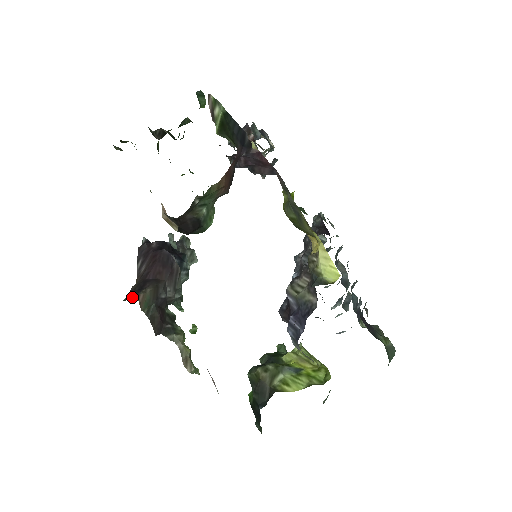
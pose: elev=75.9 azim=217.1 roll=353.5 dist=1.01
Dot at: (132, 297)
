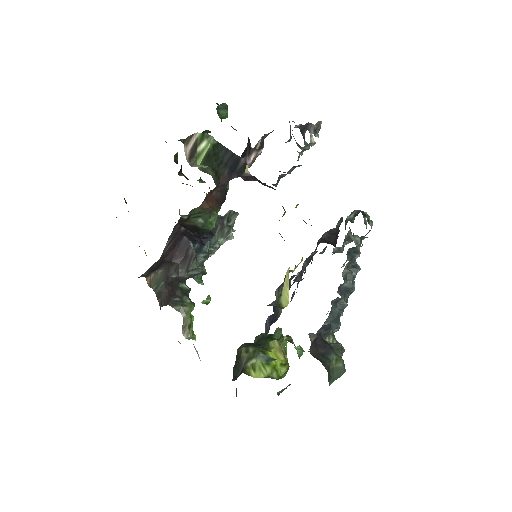
Dot at: (146, 275)
